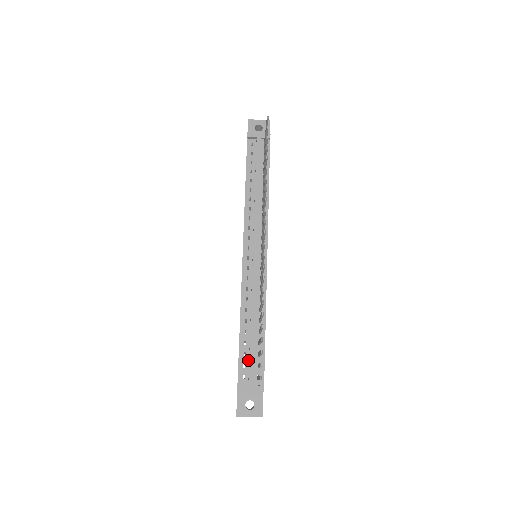
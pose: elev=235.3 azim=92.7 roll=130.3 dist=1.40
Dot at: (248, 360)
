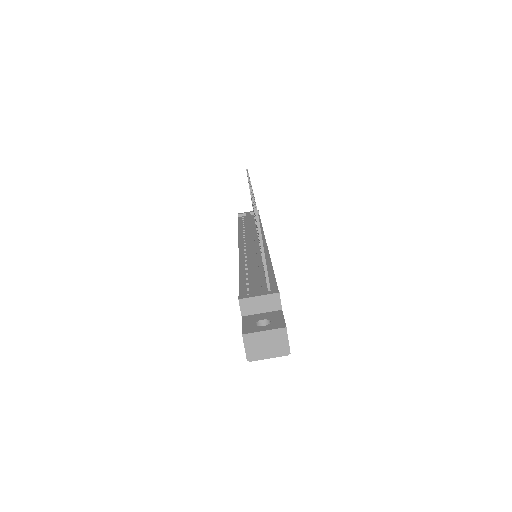
Dot at: (253, 286)
